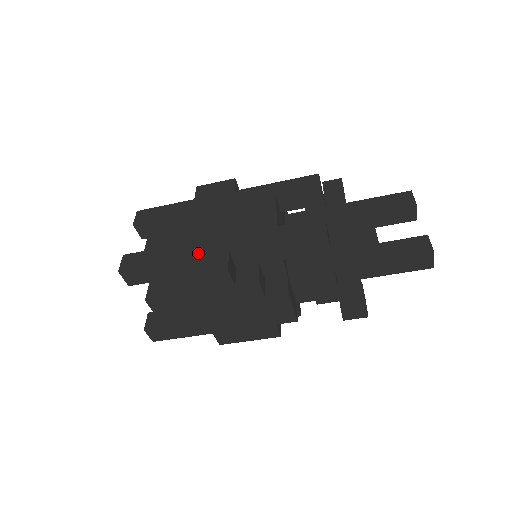
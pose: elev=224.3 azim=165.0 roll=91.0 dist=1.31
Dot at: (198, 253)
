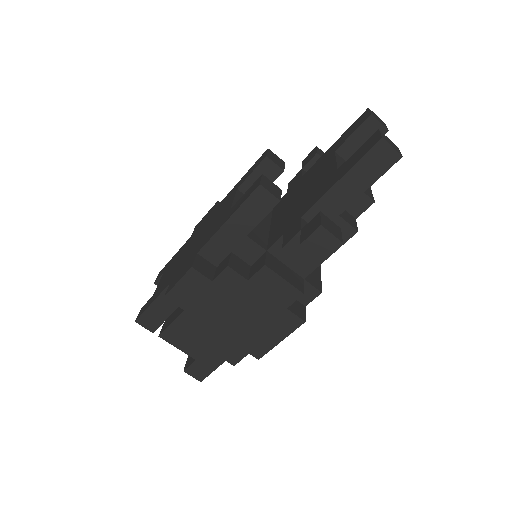
Dot at: (179, 270)
